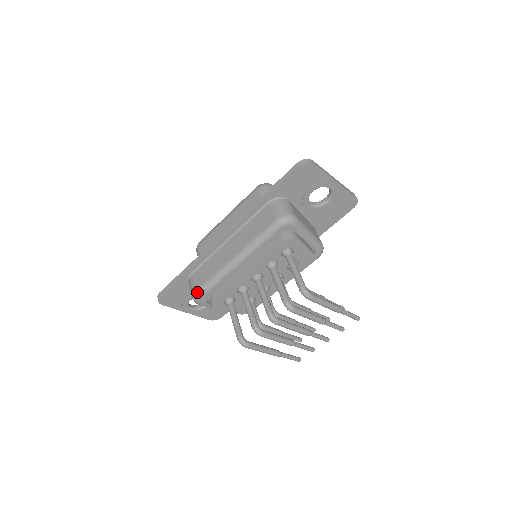
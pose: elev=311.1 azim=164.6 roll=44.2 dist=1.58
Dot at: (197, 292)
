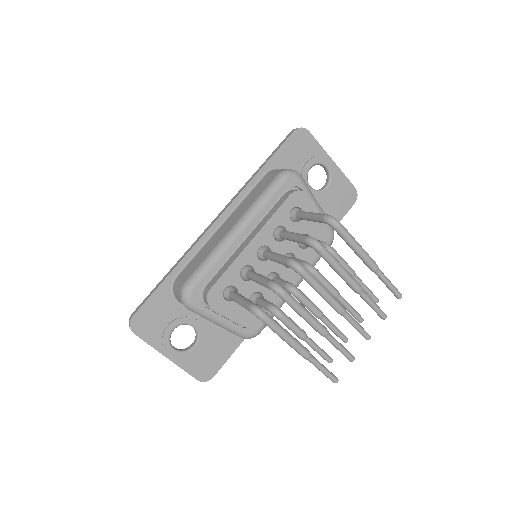
Dot at: (187, 281)
